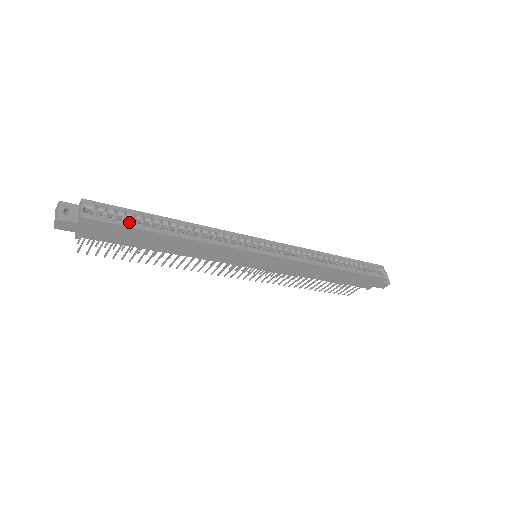
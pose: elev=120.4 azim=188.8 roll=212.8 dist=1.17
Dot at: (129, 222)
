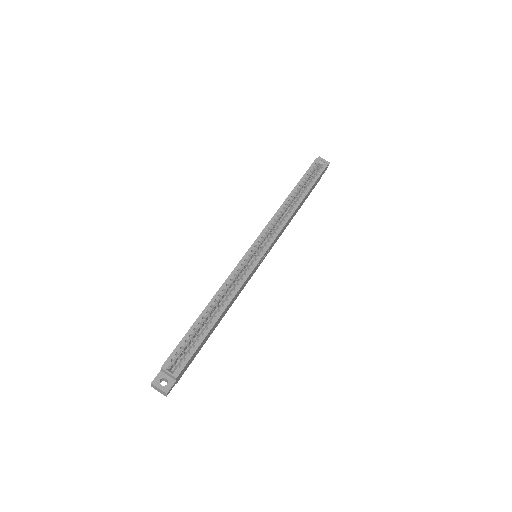
Dot at: (195, 344)
